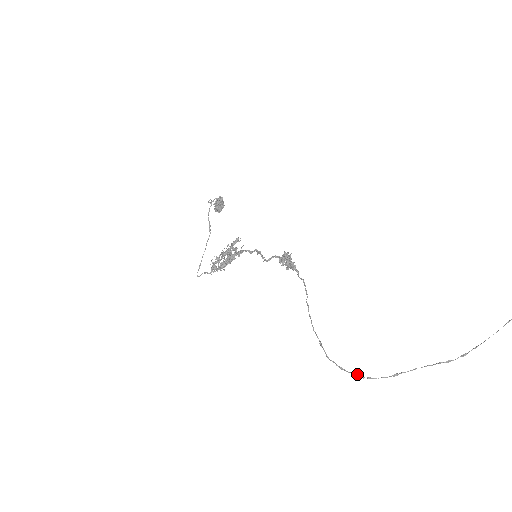
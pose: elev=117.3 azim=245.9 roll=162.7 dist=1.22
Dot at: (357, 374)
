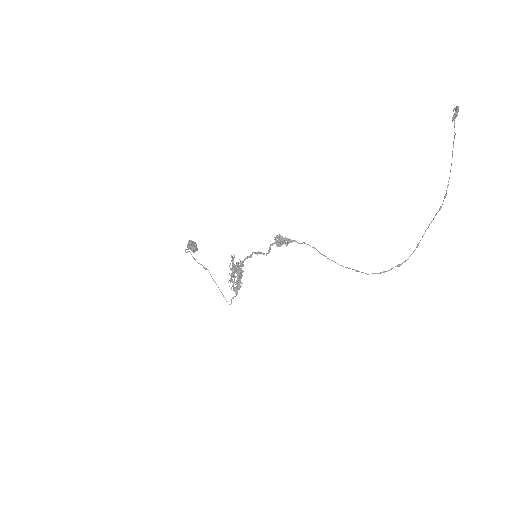
Dot at: occluded
